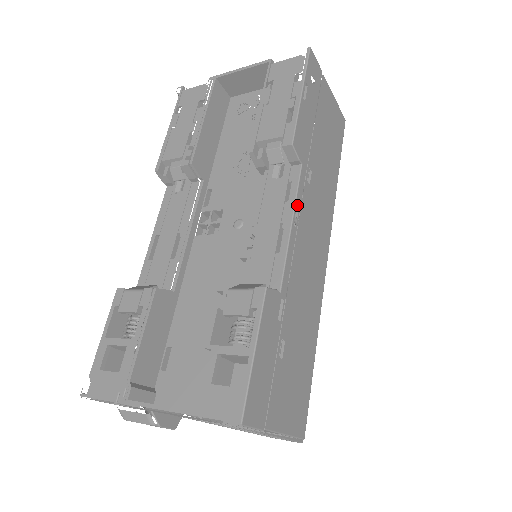
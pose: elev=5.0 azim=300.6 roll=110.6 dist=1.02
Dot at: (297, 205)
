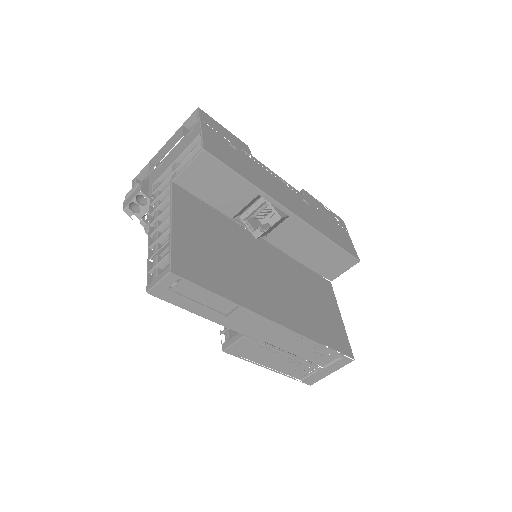
Dot at: (288, 185)
